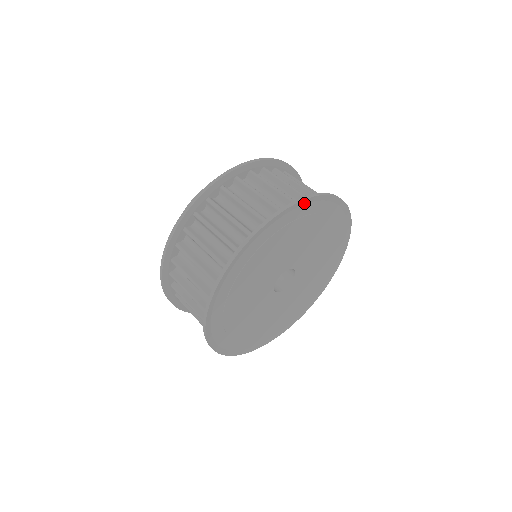
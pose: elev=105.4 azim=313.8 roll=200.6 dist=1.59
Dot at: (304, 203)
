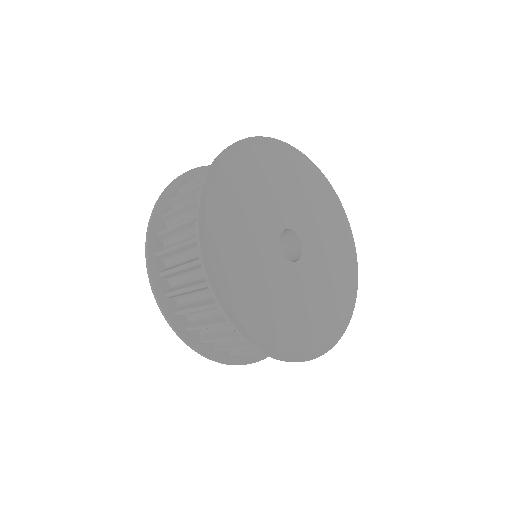
Dot at: (282, 146)
